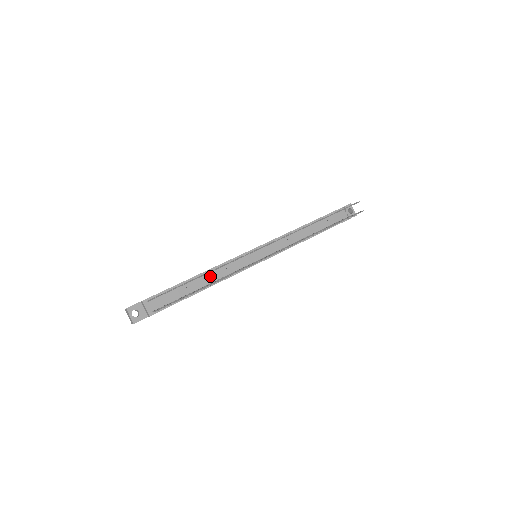
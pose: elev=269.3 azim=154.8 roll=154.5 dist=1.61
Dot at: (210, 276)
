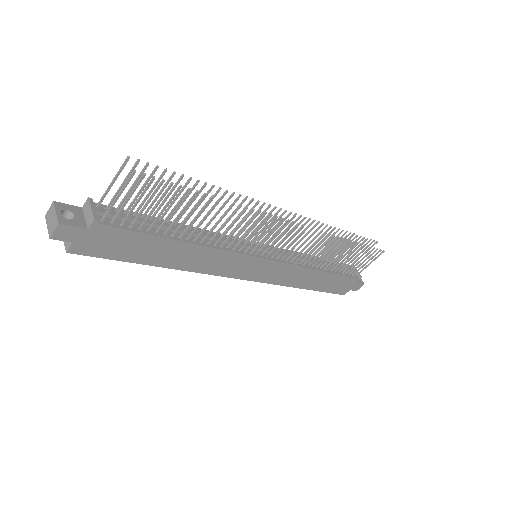
Dot at: (198, 231)
